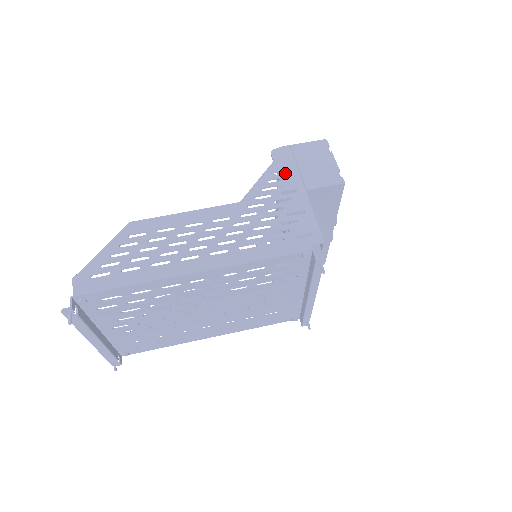
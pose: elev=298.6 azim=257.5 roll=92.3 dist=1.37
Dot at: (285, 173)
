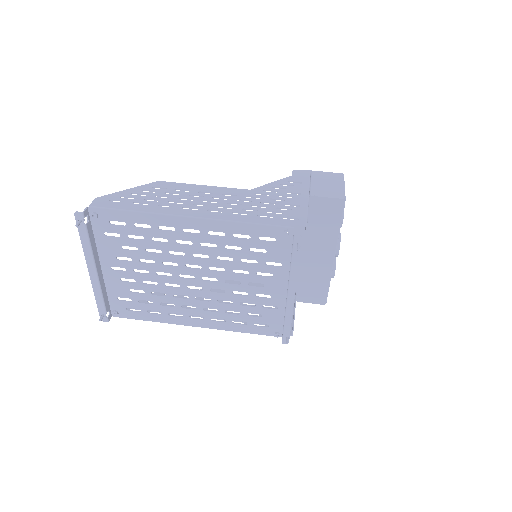
Dot at: (297, 183)
